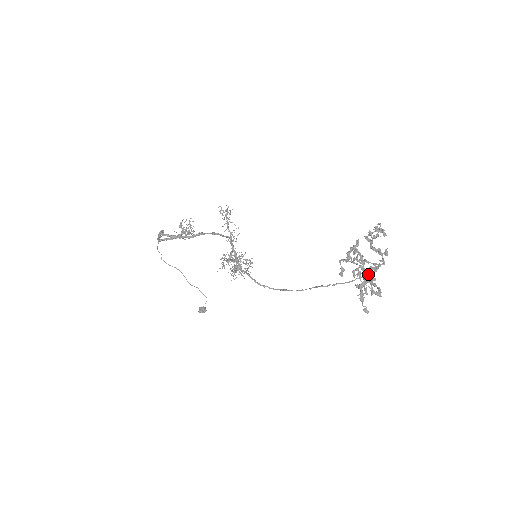
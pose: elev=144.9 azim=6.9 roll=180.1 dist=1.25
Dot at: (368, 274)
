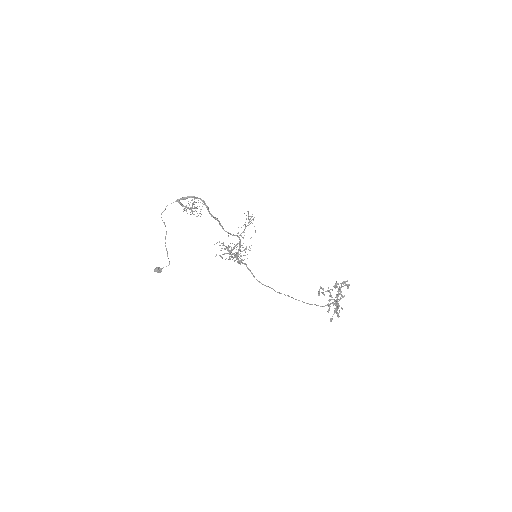
Dot at: occluded
